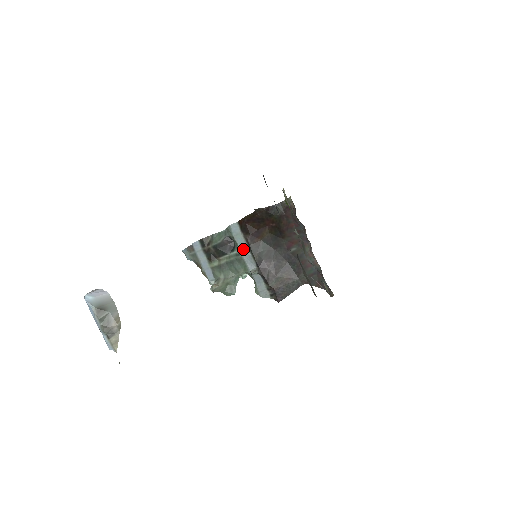
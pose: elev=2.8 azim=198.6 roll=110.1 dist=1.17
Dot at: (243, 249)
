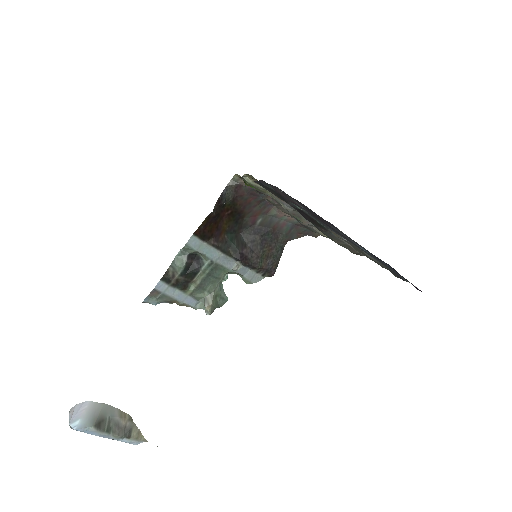
Dot at: (213, 255)
